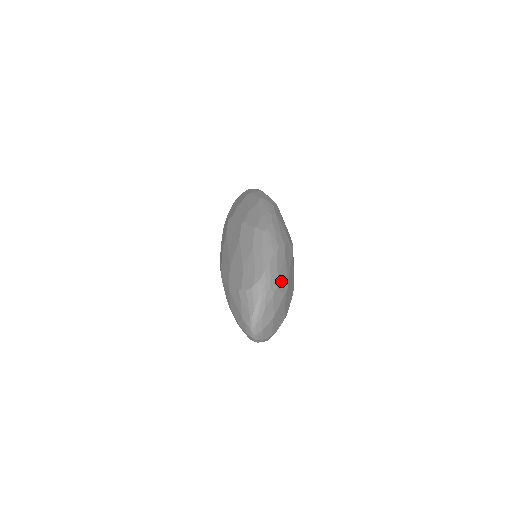
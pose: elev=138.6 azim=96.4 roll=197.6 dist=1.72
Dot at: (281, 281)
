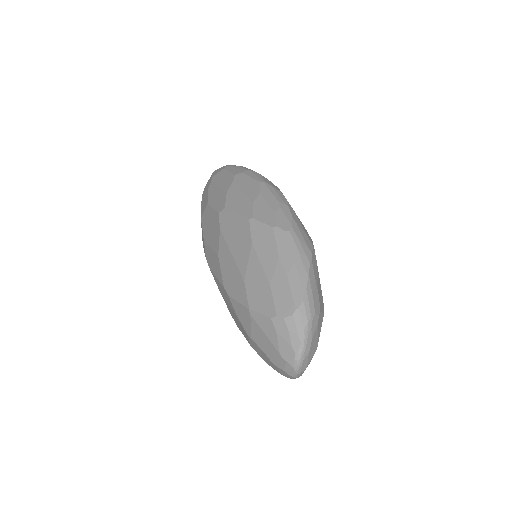
Dot at: (320, 298)
